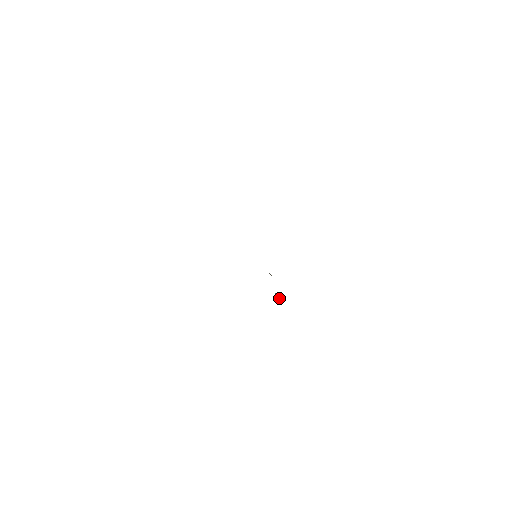
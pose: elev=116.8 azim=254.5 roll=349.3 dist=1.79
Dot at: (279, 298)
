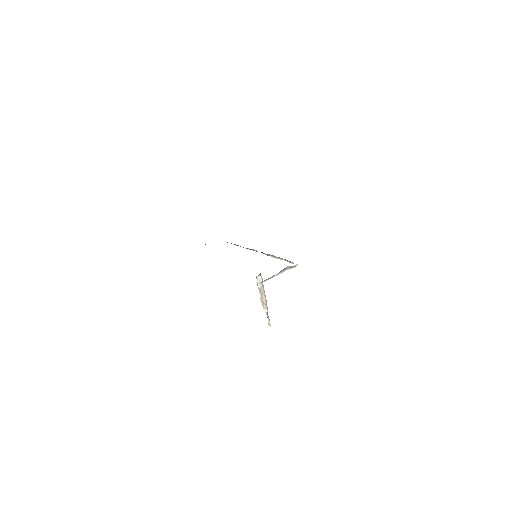
Dot at: (266, 306)
